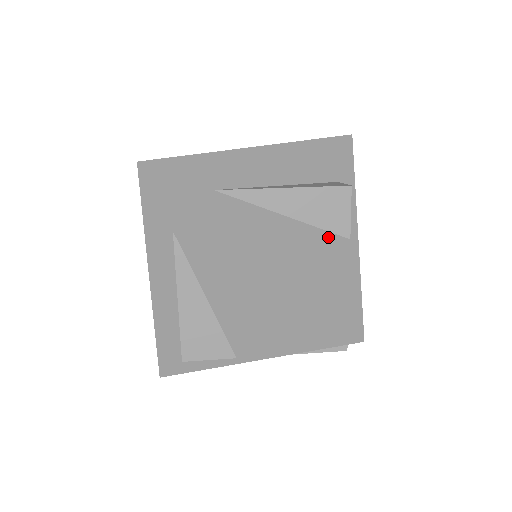
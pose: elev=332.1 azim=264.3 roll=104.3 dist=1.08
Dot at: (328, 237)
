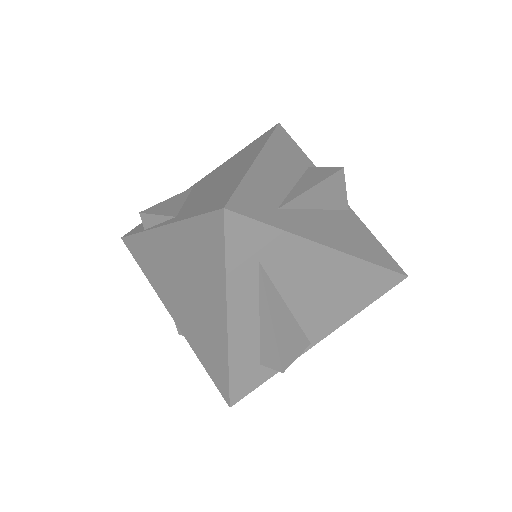
Dot at: (342, 214)
